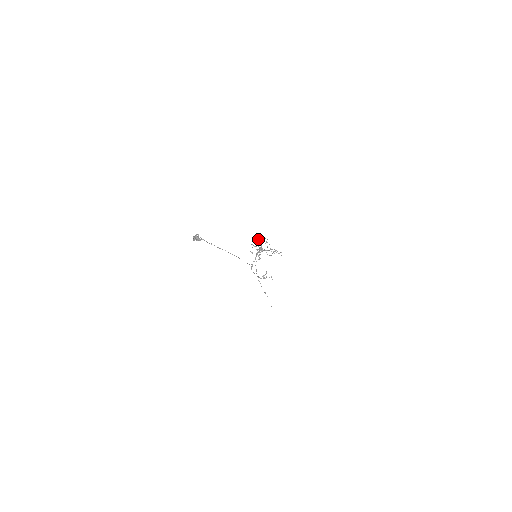
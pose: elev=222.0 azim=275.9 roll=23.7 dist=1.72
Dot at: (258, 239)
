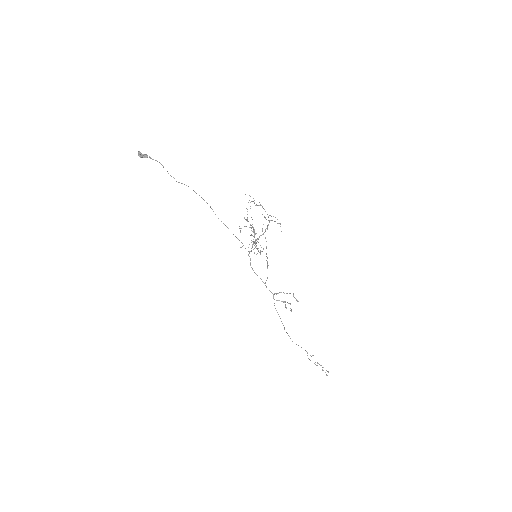
Dot at: occluded
